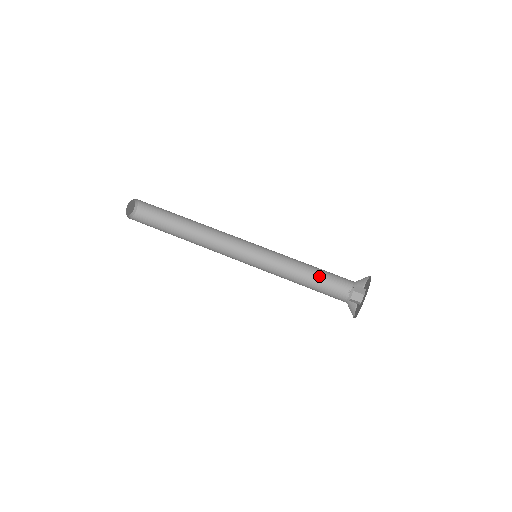
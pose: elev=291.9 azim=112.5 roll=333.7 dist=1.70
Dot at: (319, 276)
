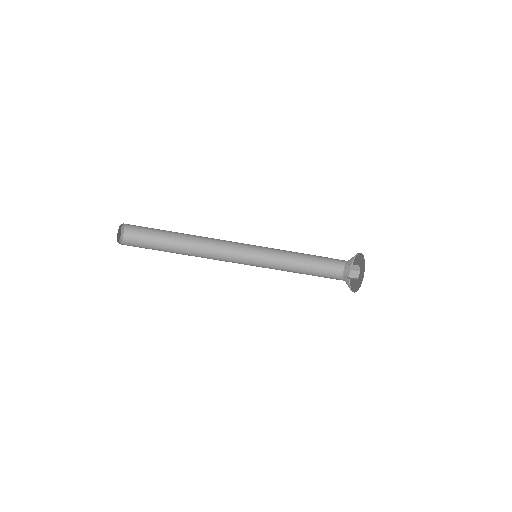
Dot at: (315, 261)
